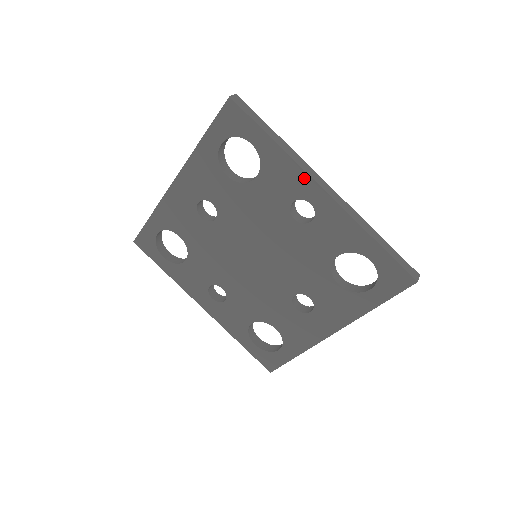
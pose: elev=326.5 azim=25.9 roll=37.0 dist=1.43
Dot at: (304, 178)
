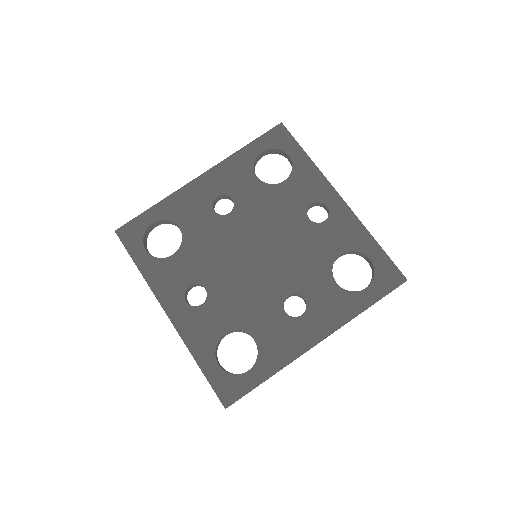
Dot at: (326, 186)
